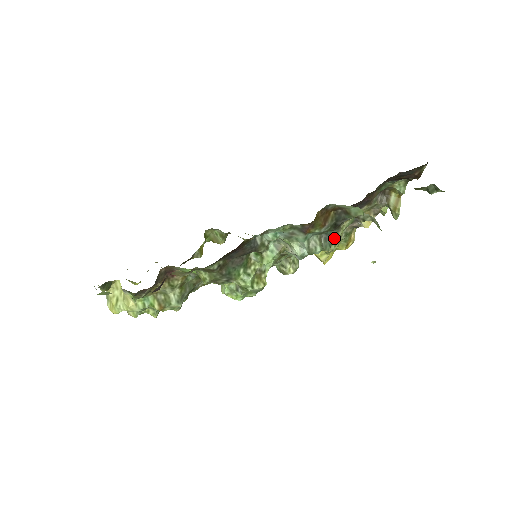
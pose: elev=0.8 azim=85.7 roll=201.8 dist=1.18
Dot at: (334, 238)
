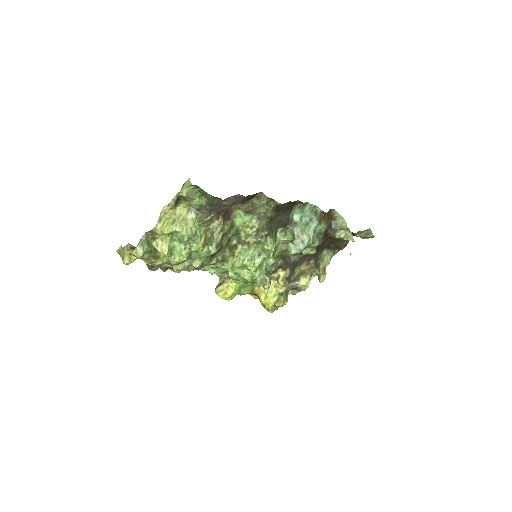
Dot at: (290, 279)
